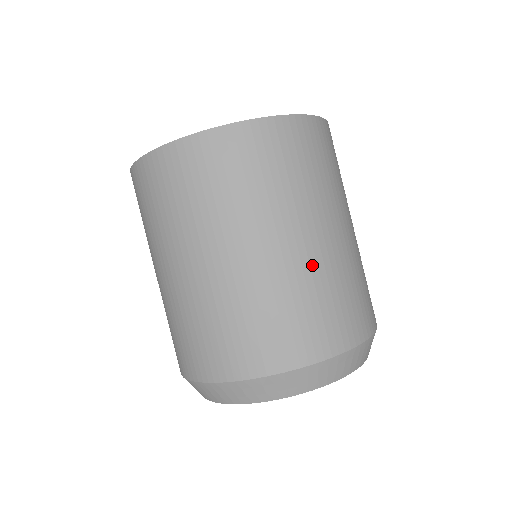
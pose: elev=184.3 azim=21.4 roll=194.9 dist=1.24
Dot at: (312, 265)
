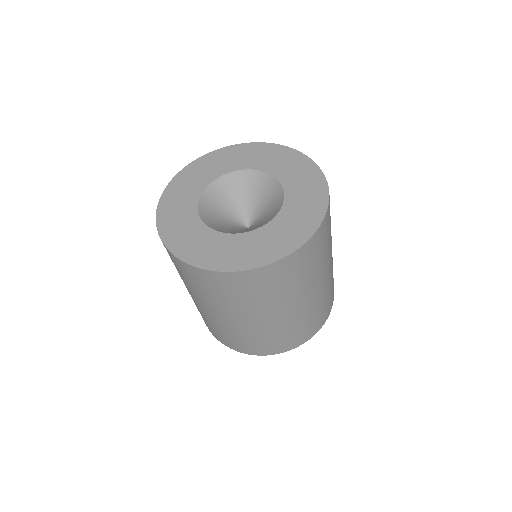
Dot at: (255, 329)
